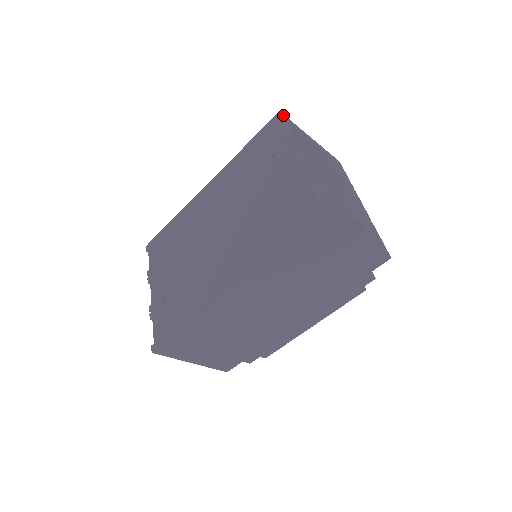
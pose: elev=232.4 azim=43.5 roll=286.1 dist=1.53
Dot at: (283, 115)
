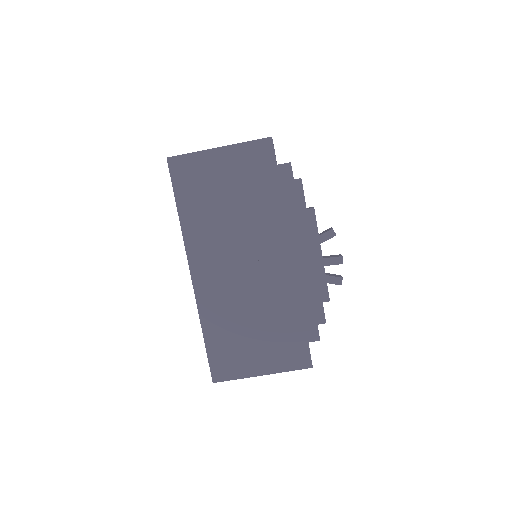
Dot at: occluded
